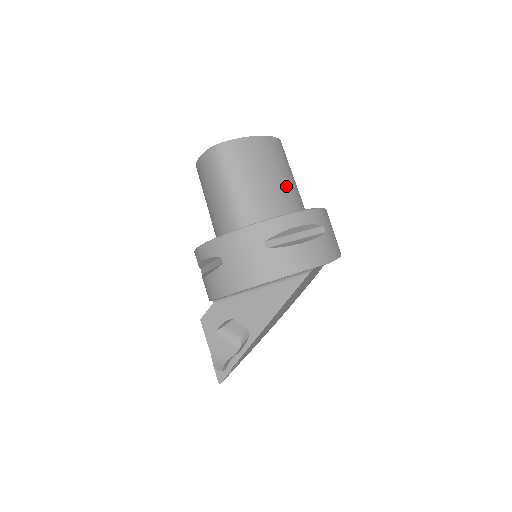
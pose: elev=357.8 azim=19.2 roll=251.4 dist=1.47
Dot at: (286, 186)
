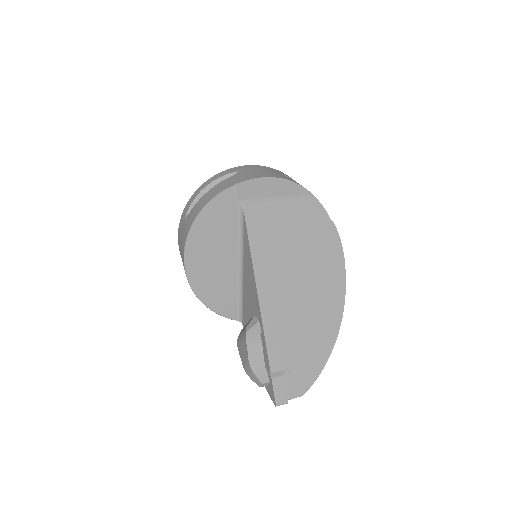
Dot at: occluded
